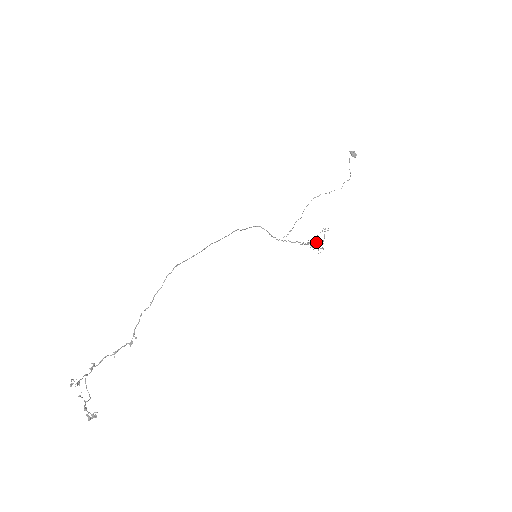
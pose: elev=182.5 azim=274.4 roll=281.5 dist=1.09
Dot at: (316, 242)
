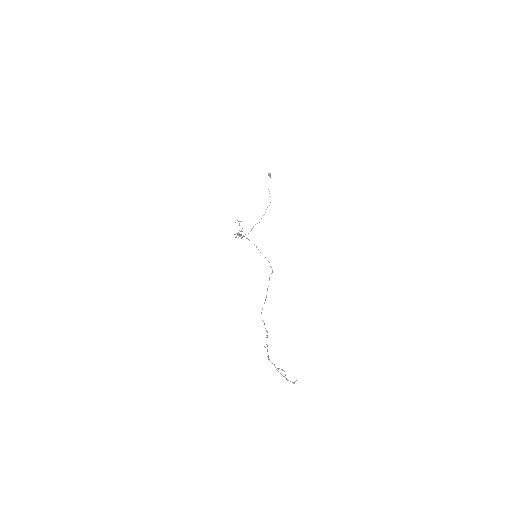
Dot at: occluded
